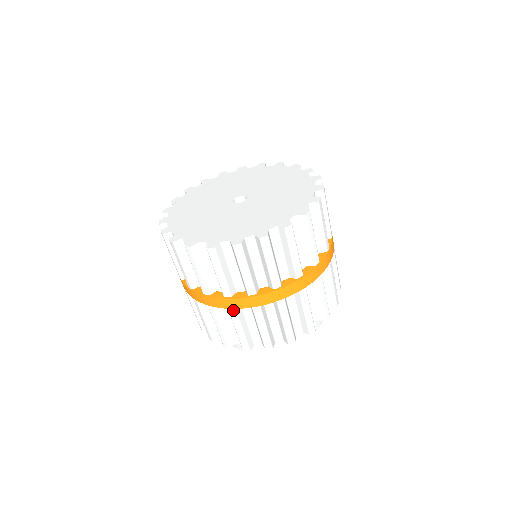
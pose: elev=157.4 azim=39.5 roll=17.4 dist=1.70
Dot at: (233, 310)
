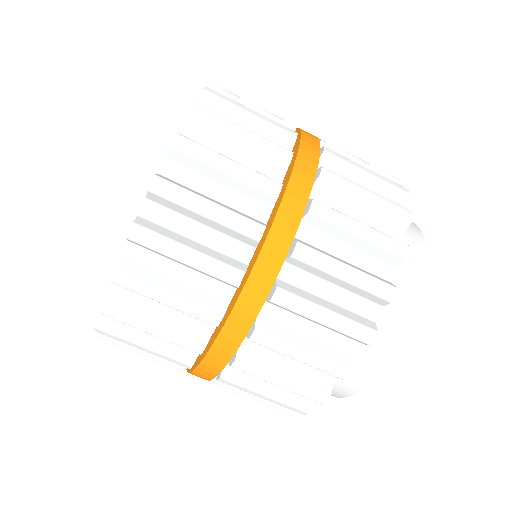
Dot at: (218, 378)
